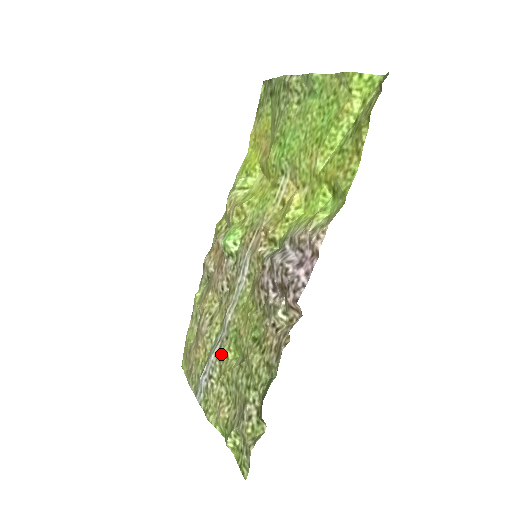
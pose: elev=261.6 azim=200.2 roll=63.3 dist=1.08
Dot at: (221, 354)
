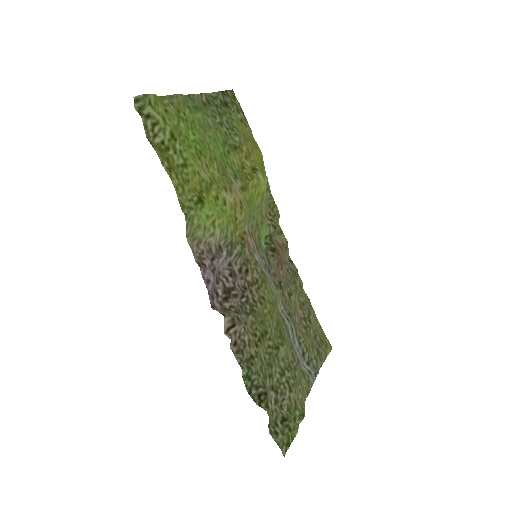
Dot at: (289, 343)
